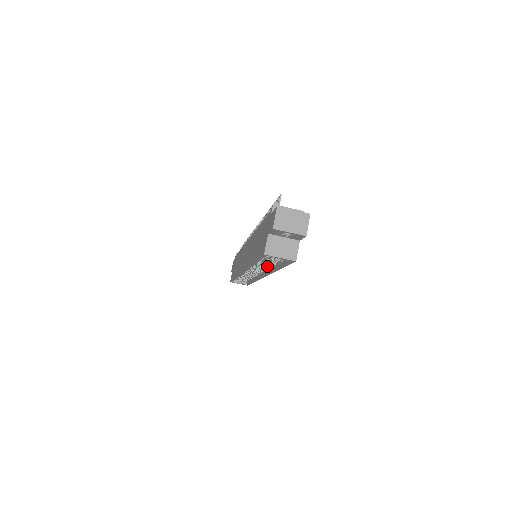
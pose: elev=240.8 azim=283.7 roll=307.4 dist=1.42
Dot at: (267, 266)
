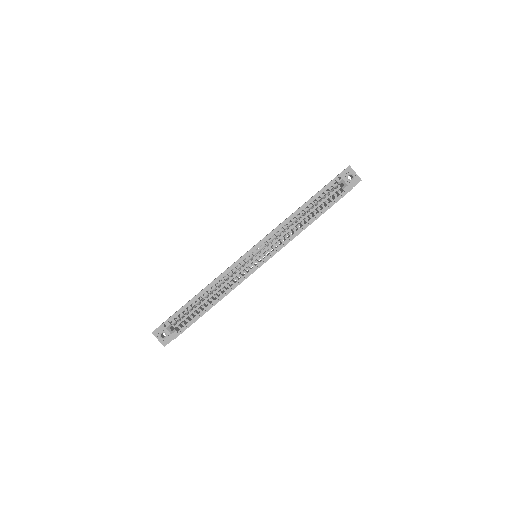
Dot at: (298, 226)
